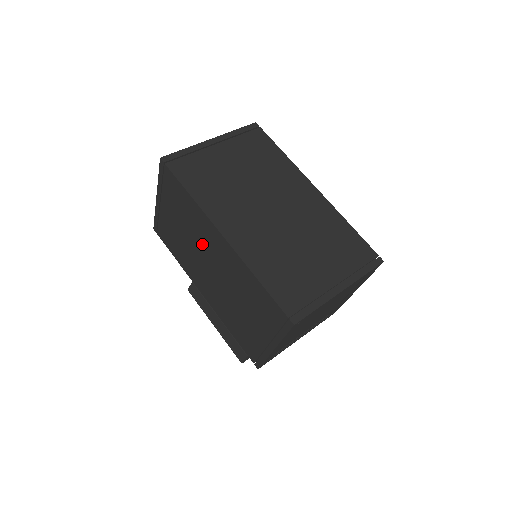
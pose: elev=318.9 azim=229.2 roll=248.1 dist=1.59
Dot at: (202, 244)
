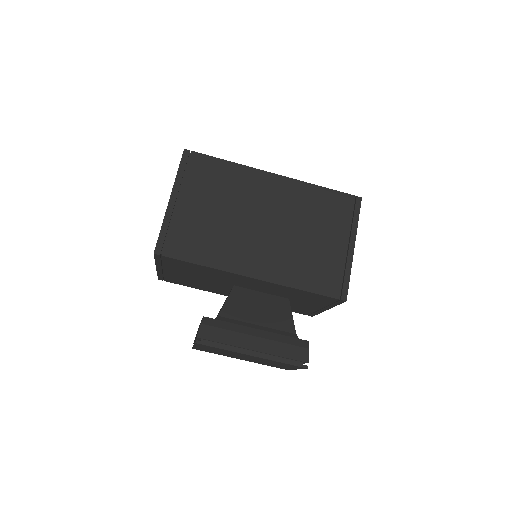
Dot at: (249, 204)
